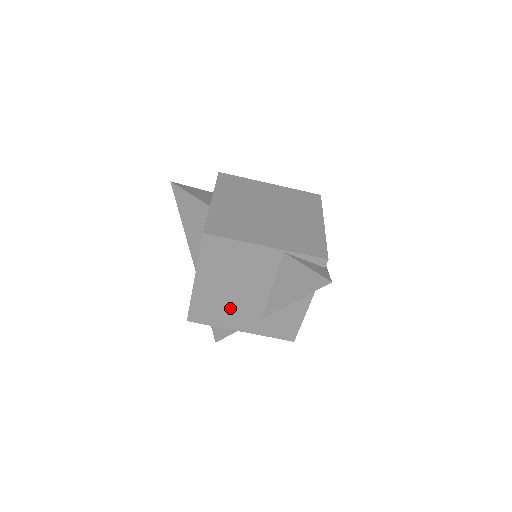
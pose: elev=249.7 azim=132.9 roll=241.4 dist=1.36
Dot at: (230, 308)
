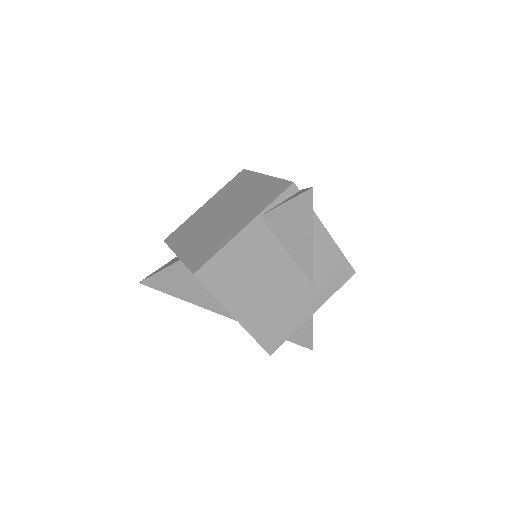
Dot at: (283, 306)
